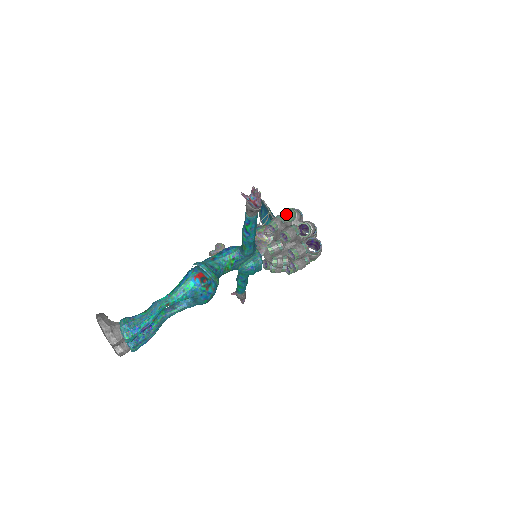
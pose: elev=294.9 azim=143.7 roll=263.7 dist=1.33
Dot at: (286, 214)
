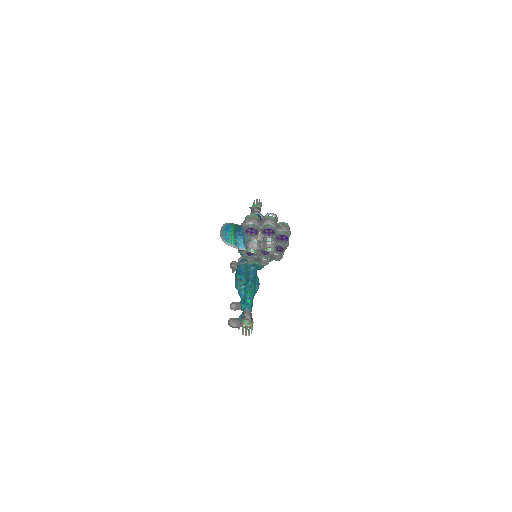
Dot at: occluded
